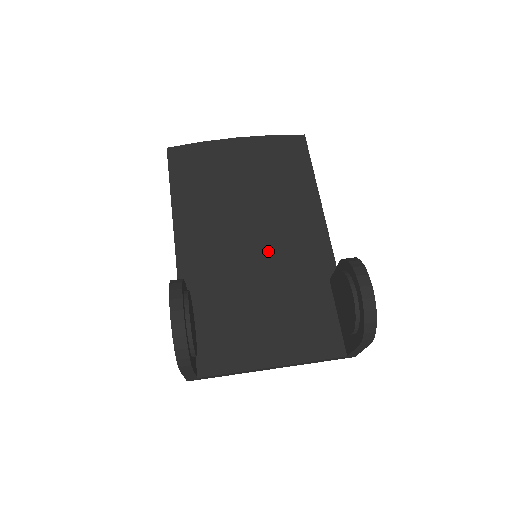
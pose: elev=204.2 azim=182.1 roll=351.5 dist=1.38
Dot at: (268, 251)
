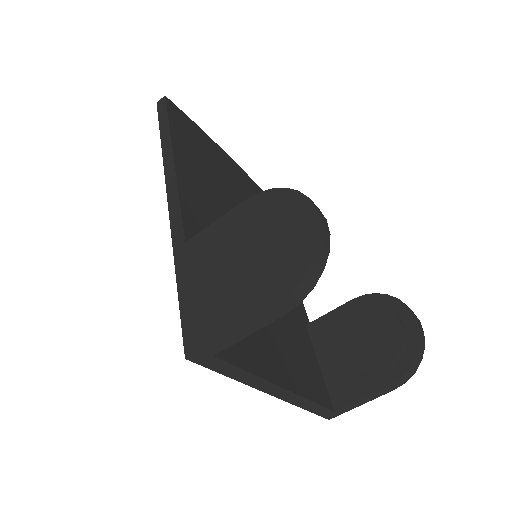
Dot at: occluded
